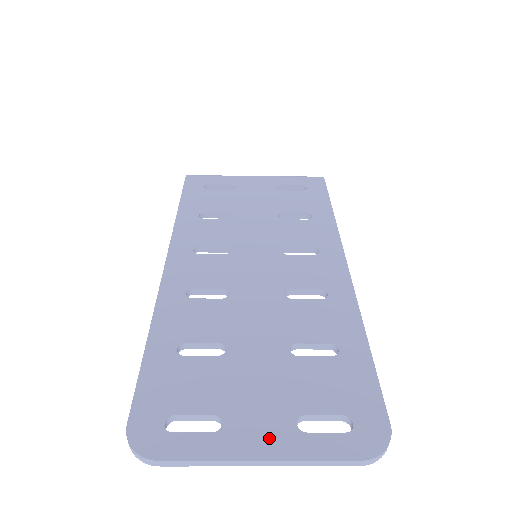
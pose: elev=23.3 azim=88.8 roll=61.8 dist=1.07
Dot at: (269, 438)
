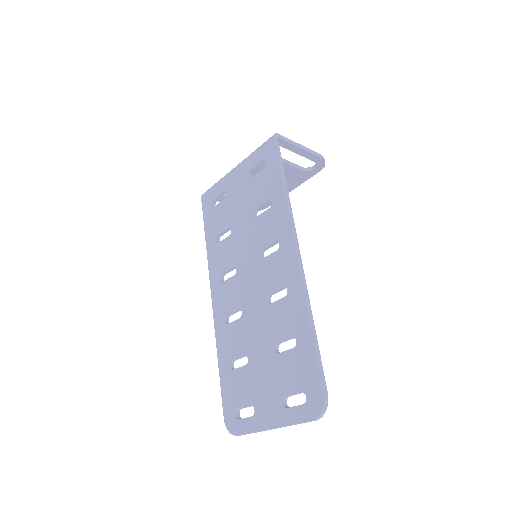
Dot at: (273, 415)
